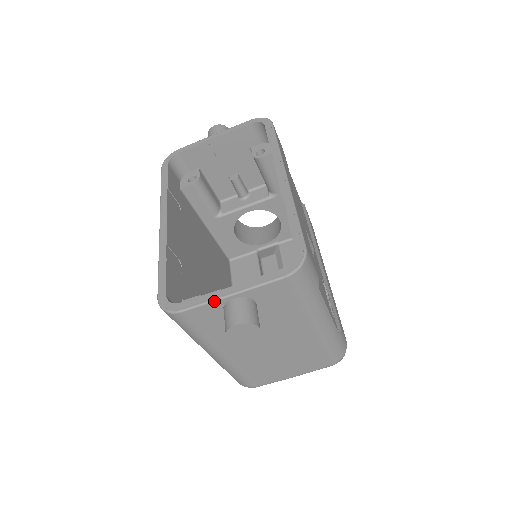
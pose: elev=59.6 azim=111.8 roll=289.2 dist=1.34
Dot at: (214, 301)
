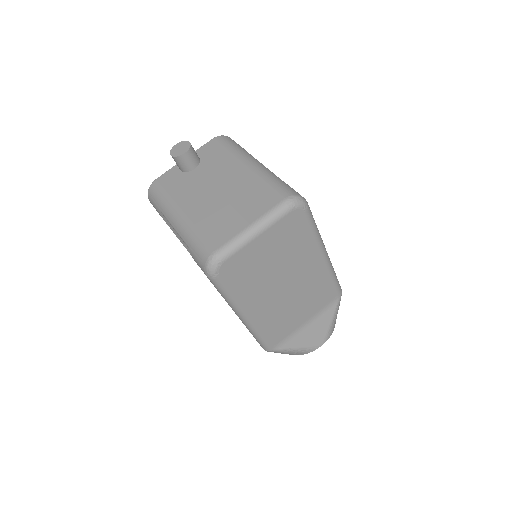
Dot at: (175, 166)
